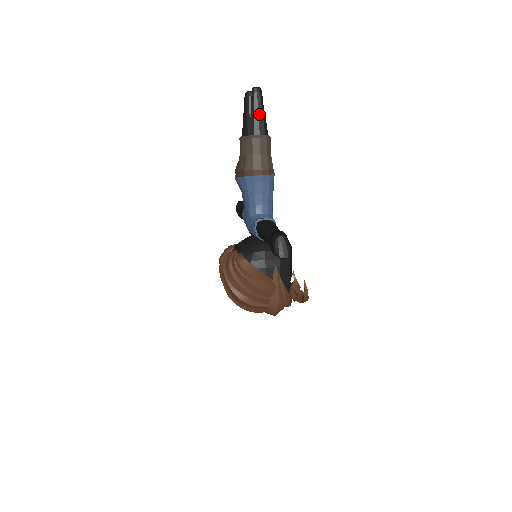
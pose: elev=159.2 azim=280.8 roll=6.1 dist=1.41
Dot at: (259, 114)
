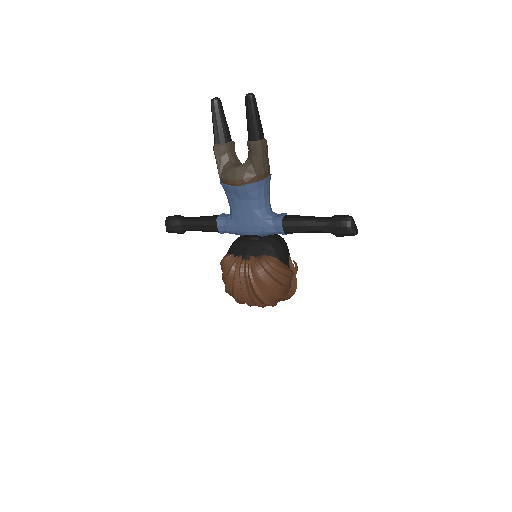
Dot at: (259, 119)
